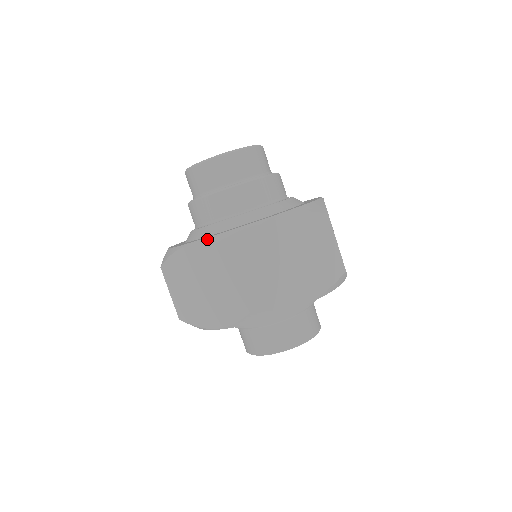
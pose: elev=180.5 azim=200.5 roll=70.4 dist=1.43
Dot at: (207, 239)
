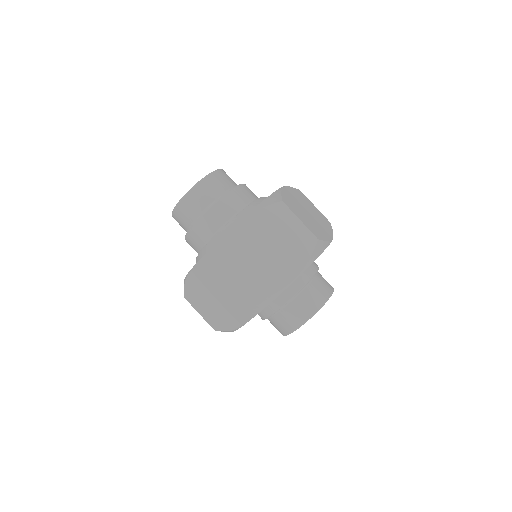
Dot at: (255, 209)
